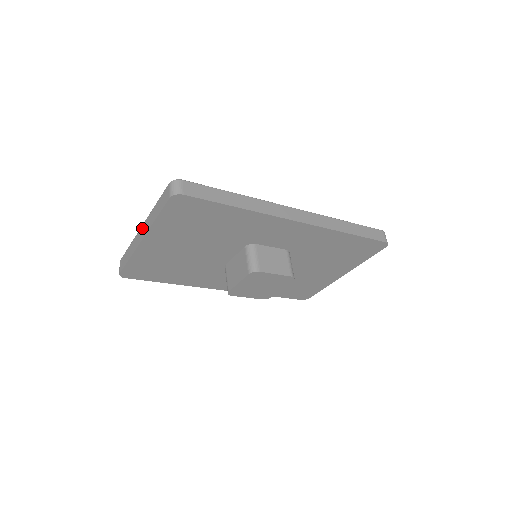
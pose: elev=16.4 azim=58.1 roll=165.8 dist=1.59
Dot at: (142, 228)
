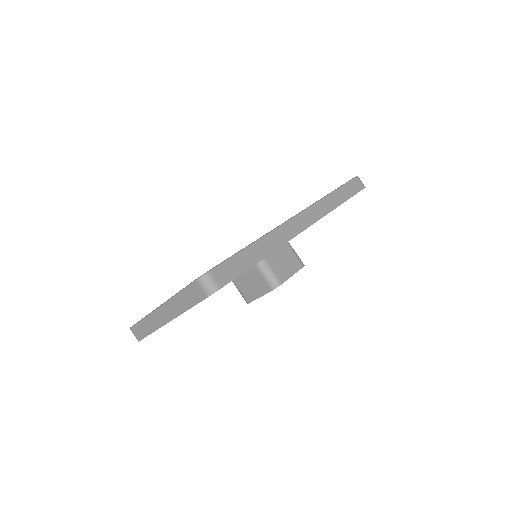
Dot at: (162, 310)
